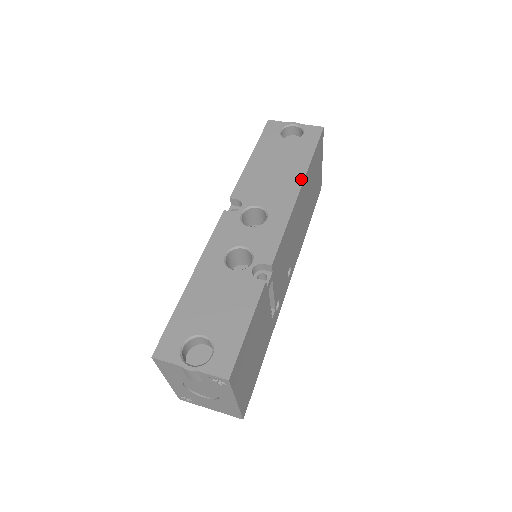
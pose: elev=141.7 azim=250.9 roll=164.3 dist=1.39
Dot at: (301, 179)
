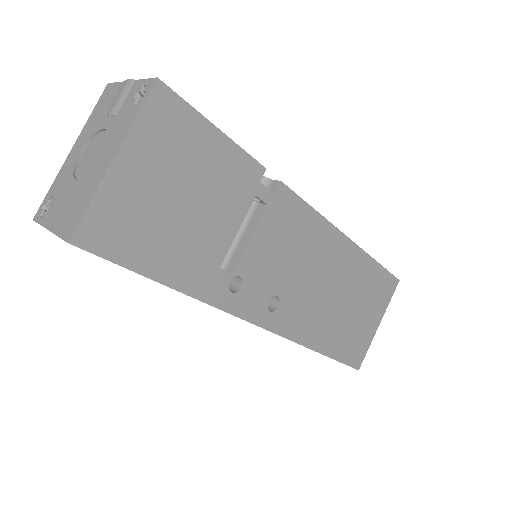
Dot at: (355, 244)
